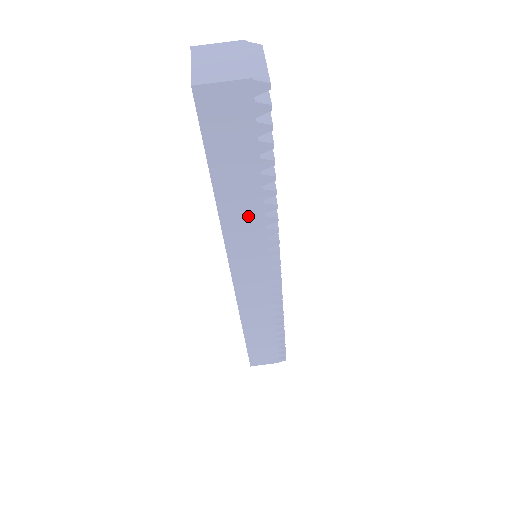
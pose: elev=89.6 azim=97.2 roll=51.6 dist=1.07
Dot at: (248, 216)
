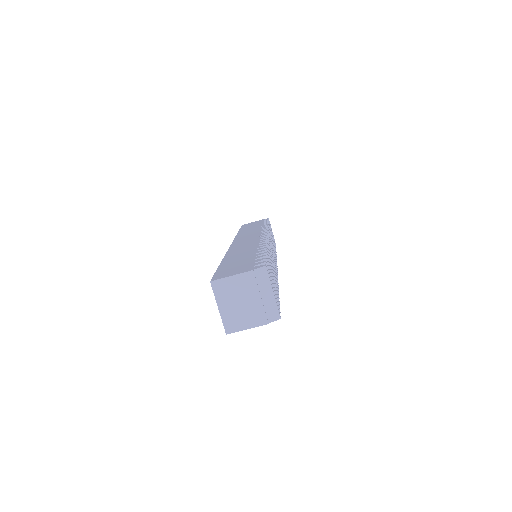
Dot at: occluded
